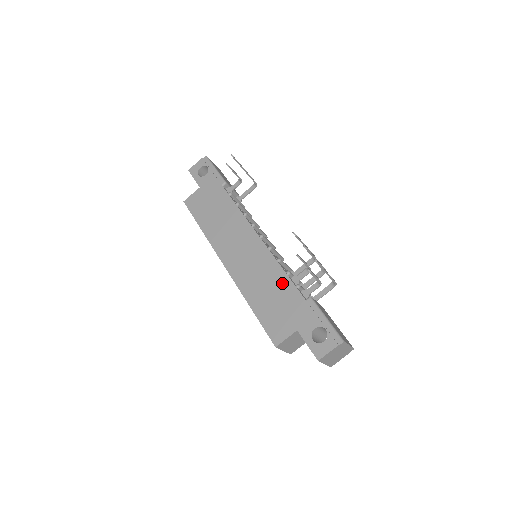
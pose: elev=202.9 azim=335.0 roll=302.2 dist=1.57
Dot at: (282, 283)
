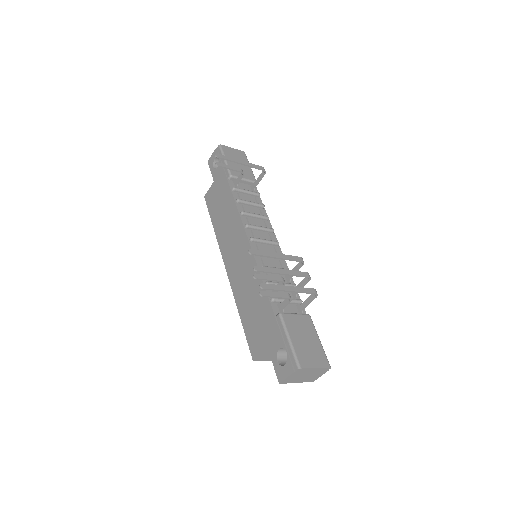
Dot at: occluded
